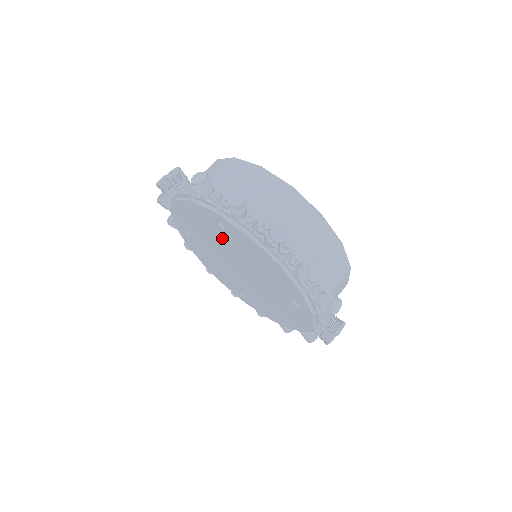
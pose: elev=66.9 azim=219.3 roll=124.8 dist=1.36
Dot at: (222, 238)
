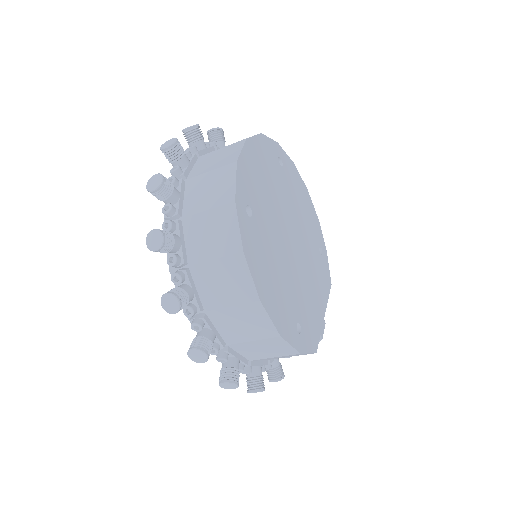
Dot at: occluded
